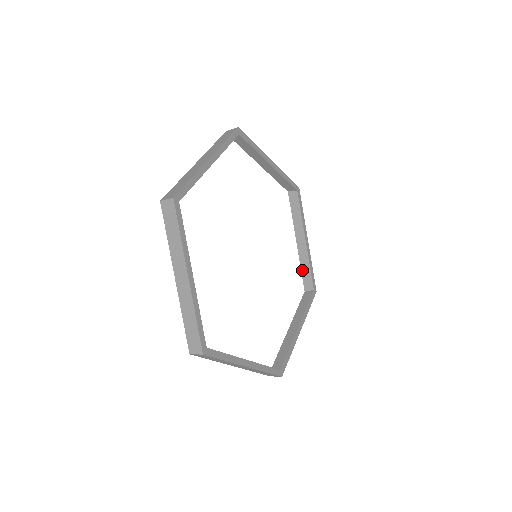
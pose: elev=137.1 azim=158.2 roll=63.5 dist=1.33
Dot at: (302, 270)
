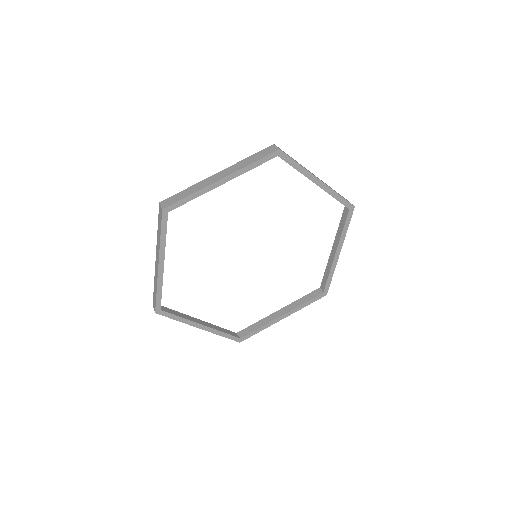
Dot at: (326, 271)
